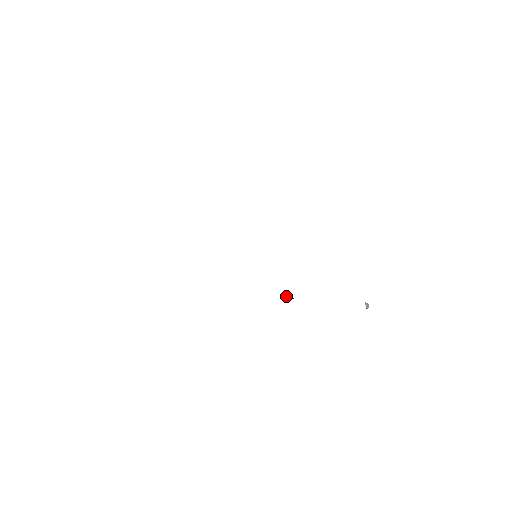
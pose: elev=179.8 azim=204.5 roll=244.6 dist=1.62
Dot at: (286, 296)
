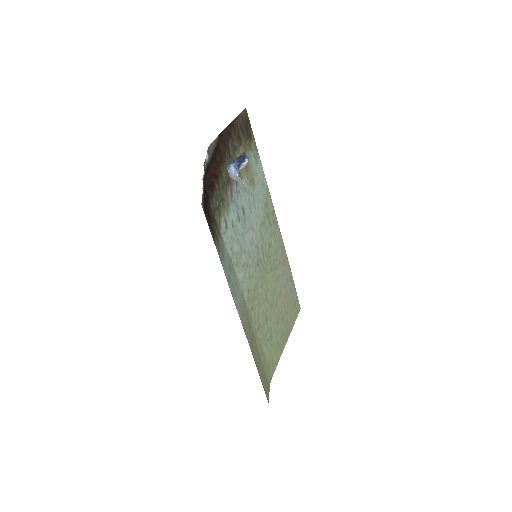
Dot at: (225, 245)
